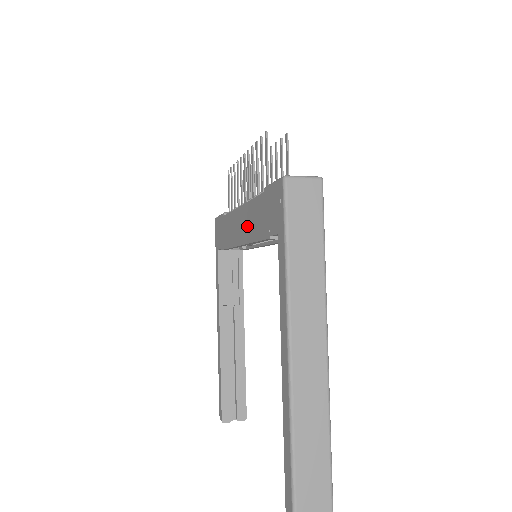
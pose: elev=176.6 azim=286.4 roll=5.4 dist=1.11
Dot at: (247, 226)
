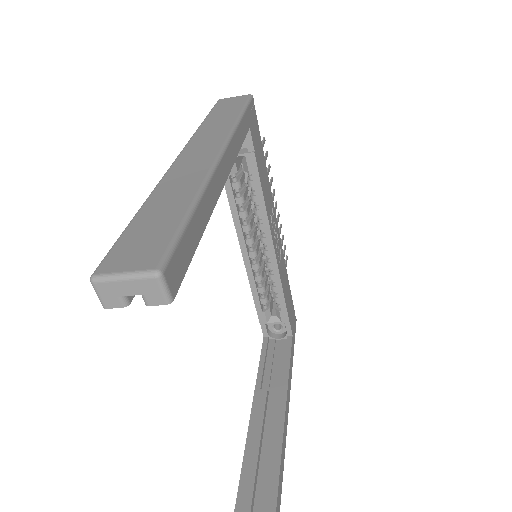
Dot at: occluded
